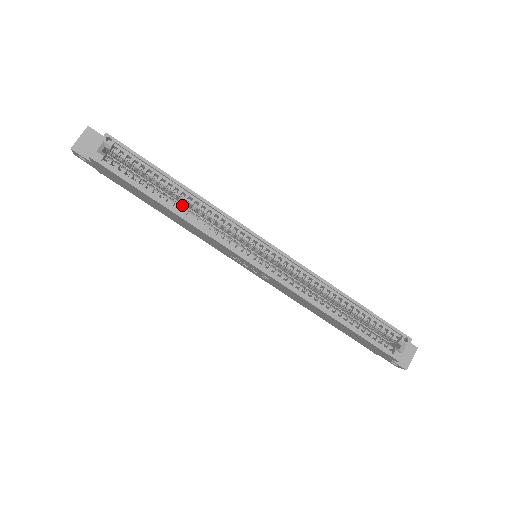
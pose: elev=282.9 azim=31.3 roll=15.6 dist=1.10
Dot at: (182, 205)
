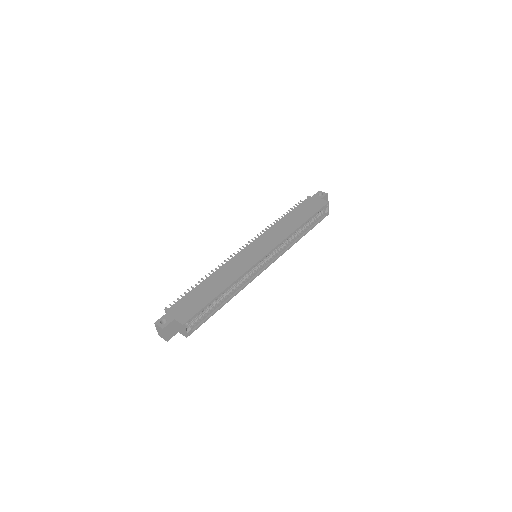
Dot at: occluded
